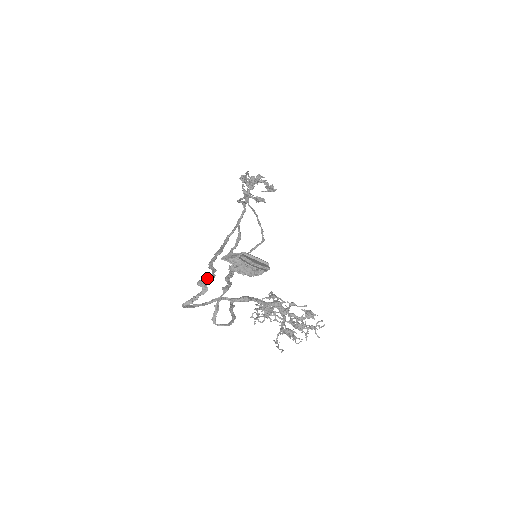
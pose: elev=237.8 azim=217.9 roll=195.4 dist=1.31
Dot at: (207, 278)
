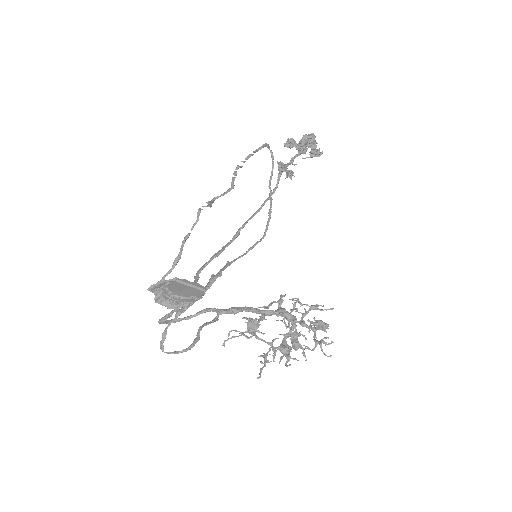
Dot at: occluded
